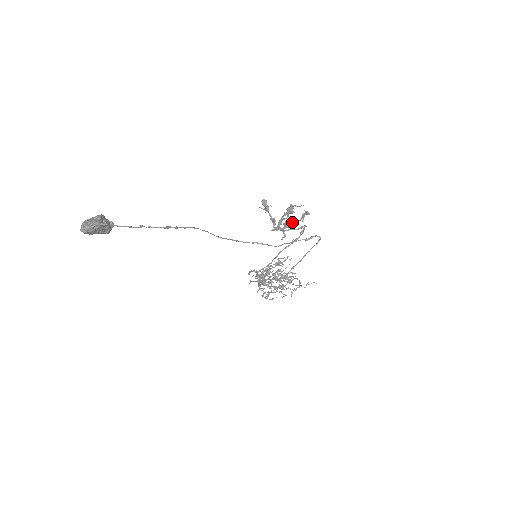
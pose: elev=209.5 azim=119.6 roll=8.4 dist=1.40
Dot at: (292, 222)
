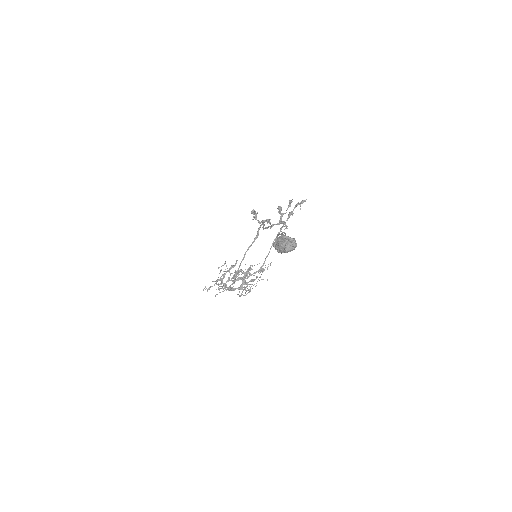
Dot at: (290, 213)
